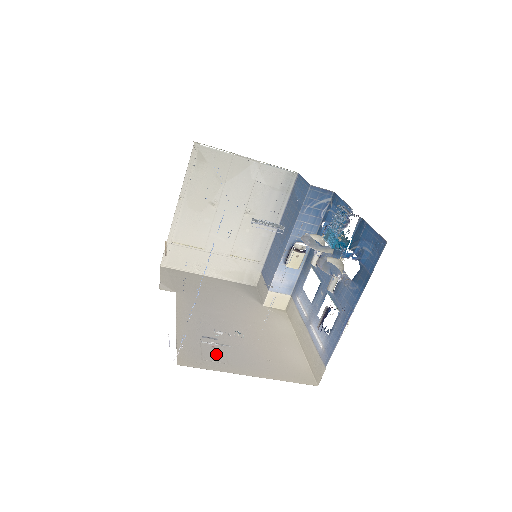
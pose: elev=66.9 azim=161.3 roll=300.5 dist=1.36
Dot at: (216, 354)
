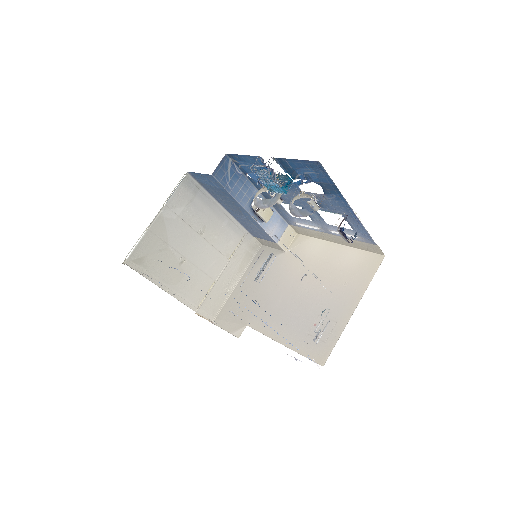
Dot at: (323, 327)
